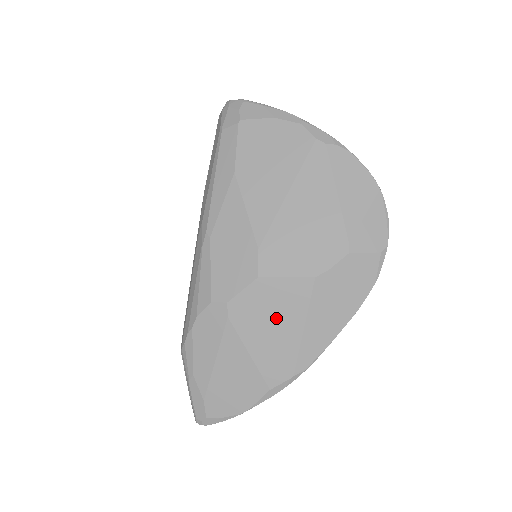
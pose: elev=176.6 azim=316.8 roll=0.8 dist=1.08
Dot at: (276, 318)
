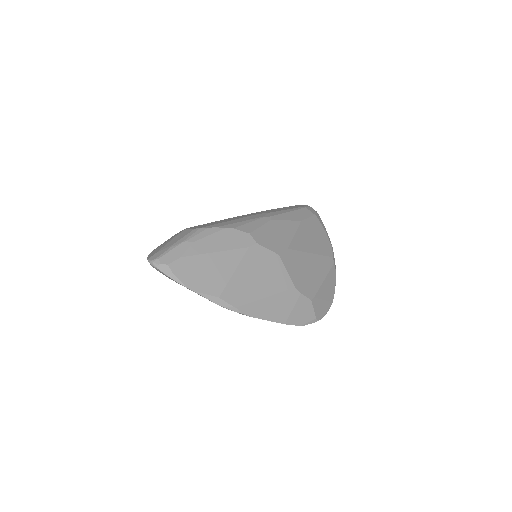
Dot at: (263, 277)
